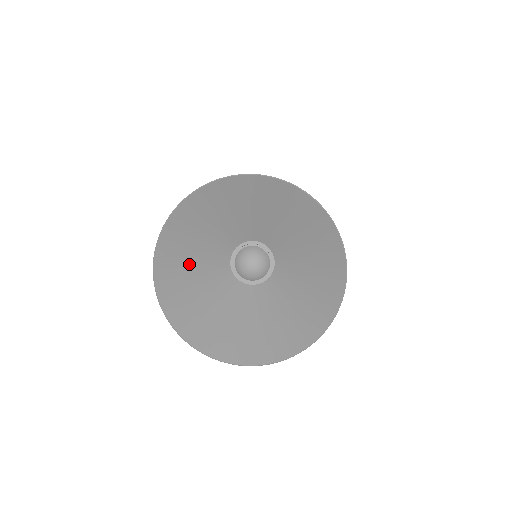
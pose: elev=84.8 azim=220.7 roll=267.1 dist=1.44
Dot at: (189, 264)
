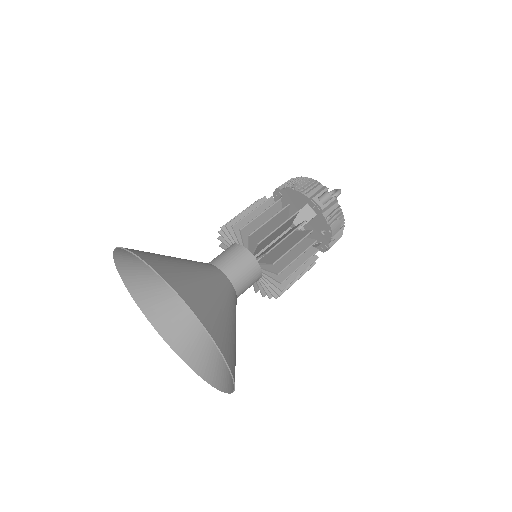
Dot at: occluded
